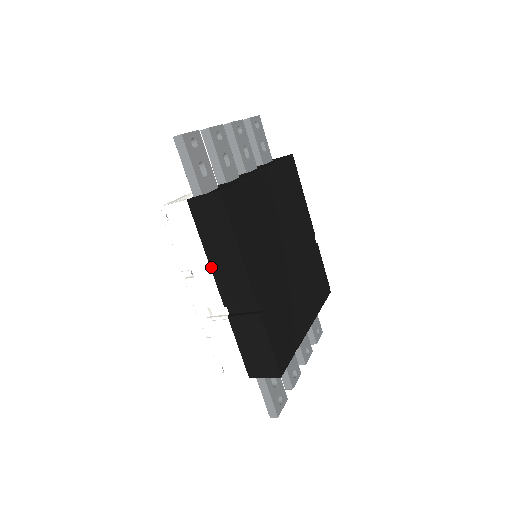
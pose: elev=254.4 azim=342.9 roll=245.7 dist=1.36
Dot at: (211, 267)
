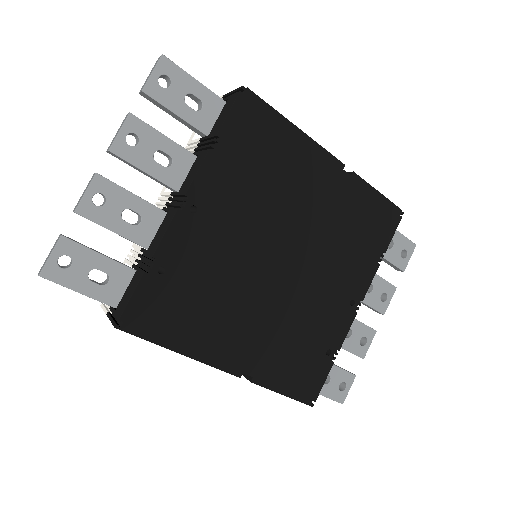
Dot at: occluded
